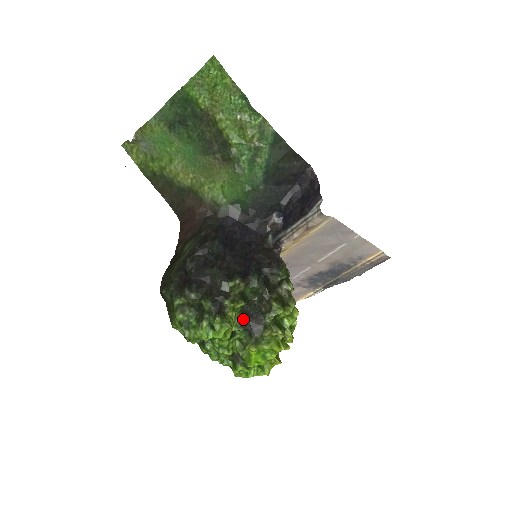
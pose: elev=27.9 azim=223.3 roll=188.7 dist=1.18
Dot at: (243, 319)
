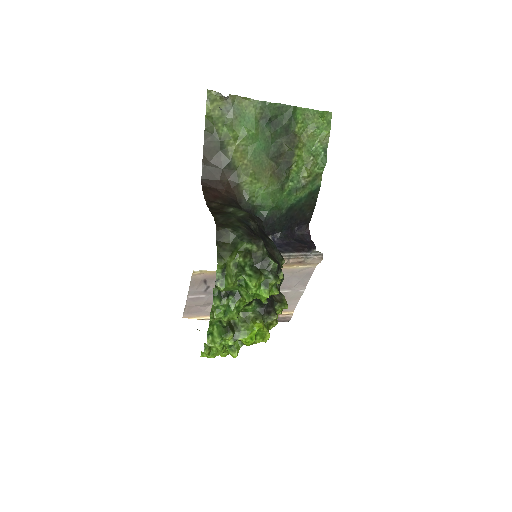
Dot at: occluded
